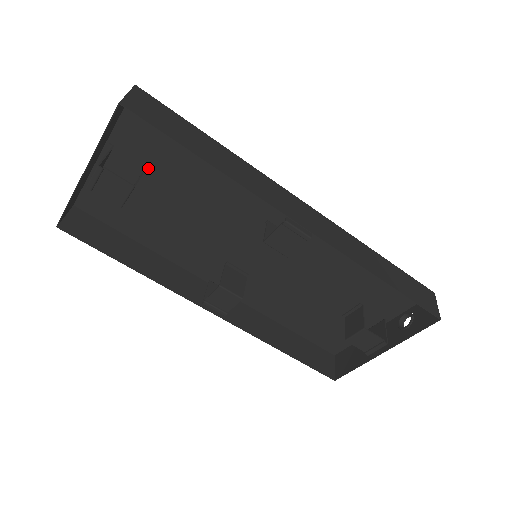
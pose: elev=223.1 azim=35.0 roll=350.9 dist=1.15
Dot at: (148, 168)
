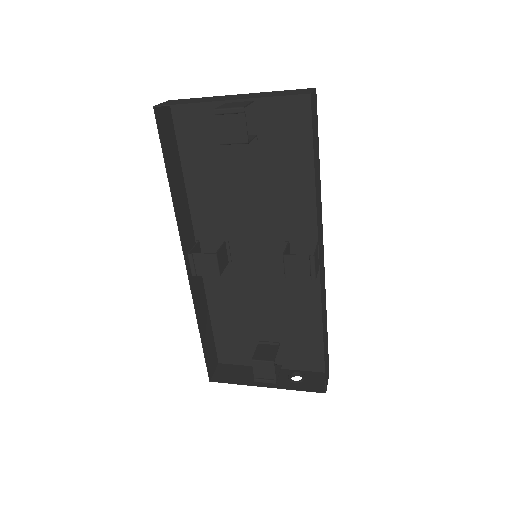
Dot at: (257, 137)
